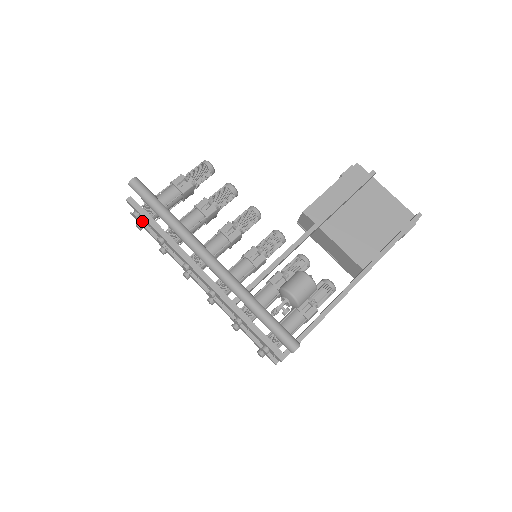
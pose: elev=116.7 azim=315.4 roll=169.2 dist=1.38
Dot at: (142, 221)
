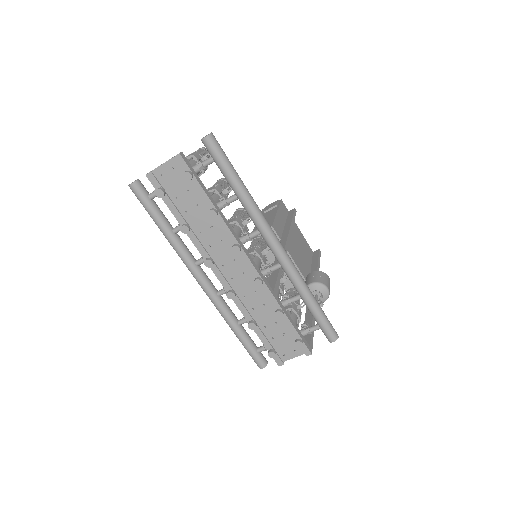
Dot at: (158, 187)
